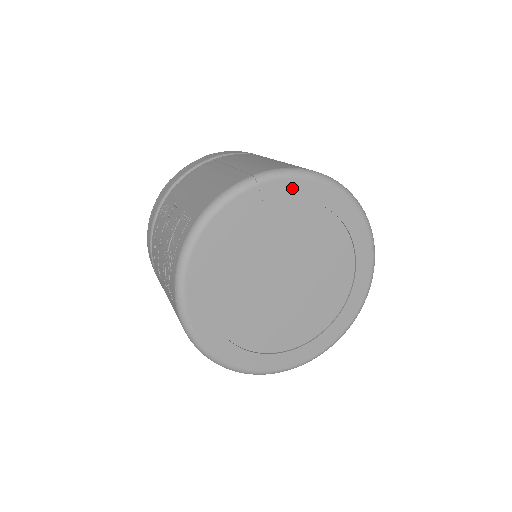
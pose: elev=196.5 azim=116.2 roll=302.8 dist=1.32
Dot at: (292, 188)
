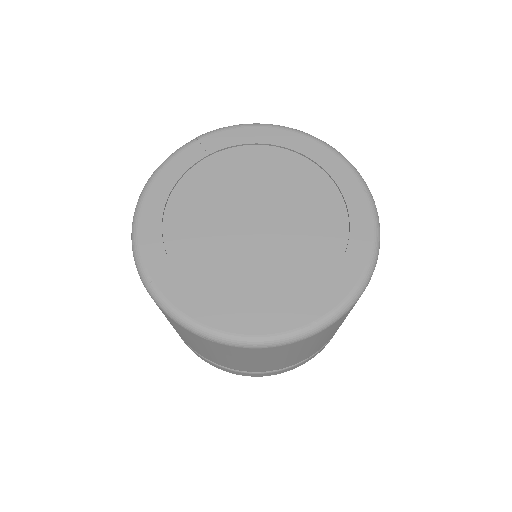
Dot at: (234, 137)
